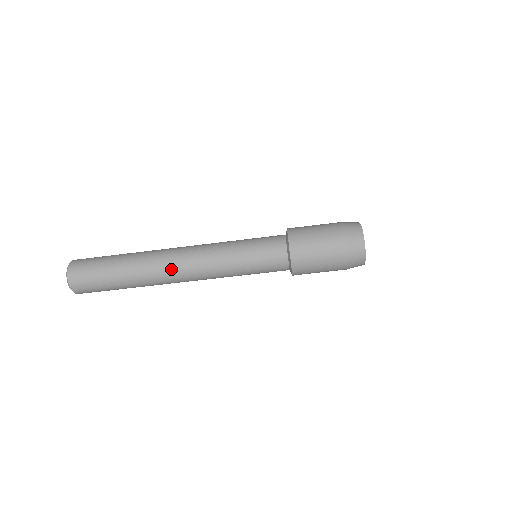
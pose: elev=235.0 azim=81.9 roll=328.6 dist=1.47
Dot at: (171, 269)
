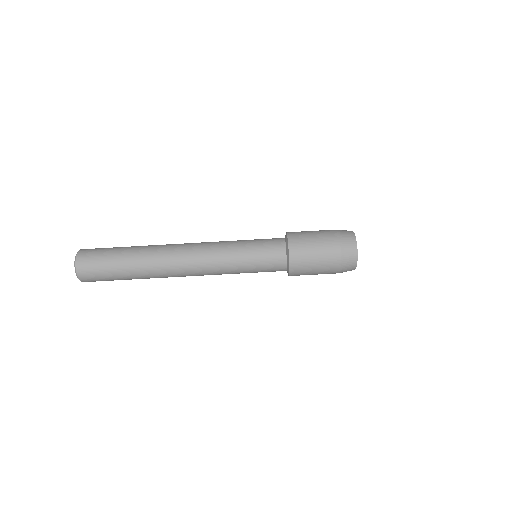
Dot at: (176, 259)
